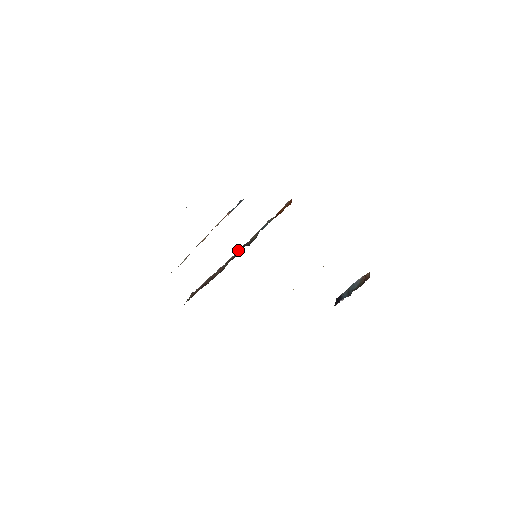
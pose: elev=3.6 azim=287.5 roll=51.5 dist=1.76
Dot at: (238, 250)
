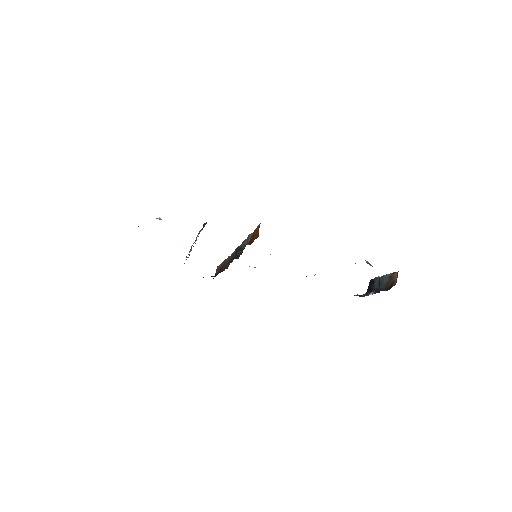
Dot at: (235, 250)
